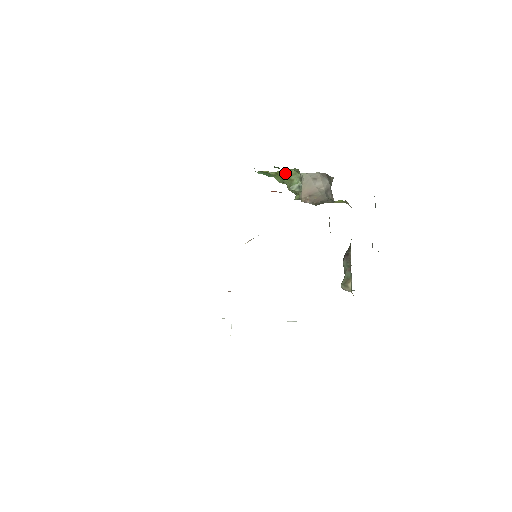
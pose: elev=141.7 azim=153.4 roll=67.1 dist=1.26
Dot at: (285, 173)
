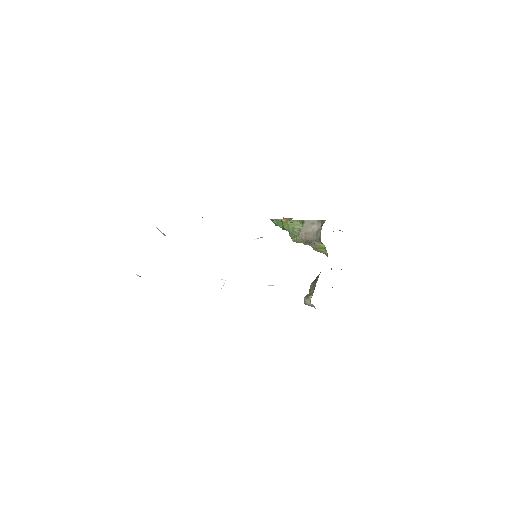
Dot at: (293, 222)
